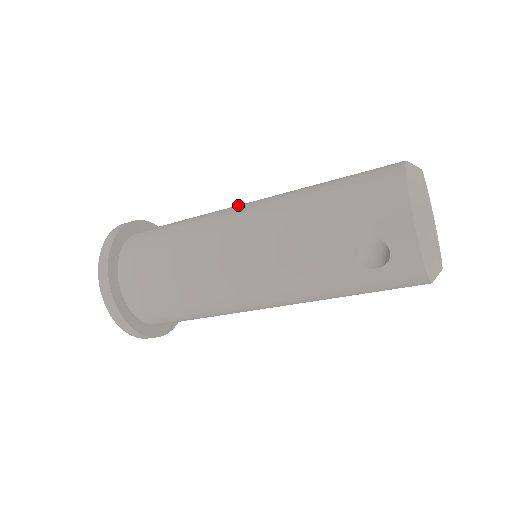
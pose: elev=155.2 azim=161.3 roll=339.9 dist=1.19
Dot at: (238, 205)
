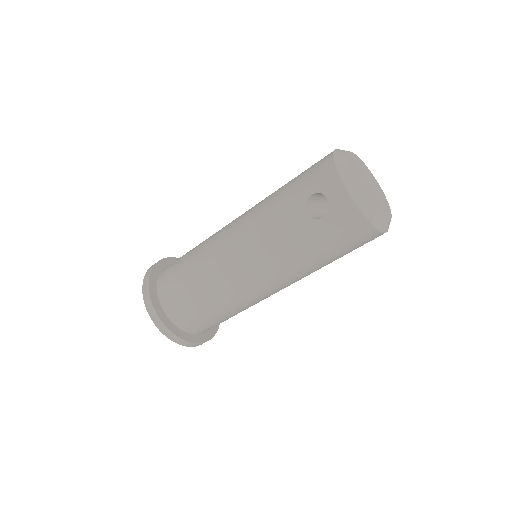
Dot at: occluded
